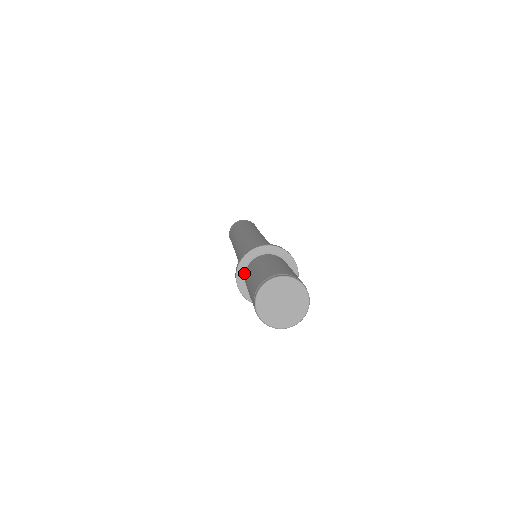
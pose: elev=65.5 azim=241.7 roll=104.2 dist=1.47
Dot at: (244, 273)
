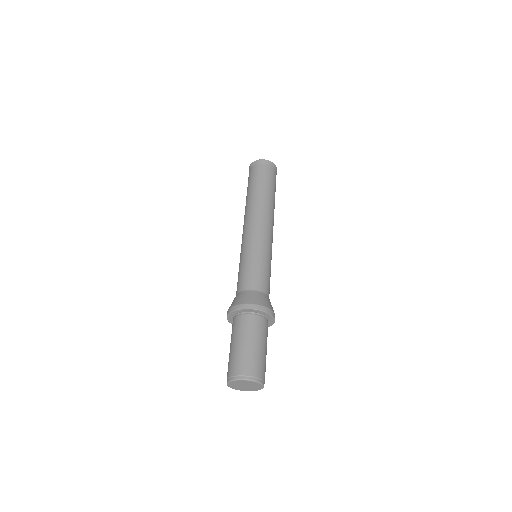
Dot at: (234, 315)
